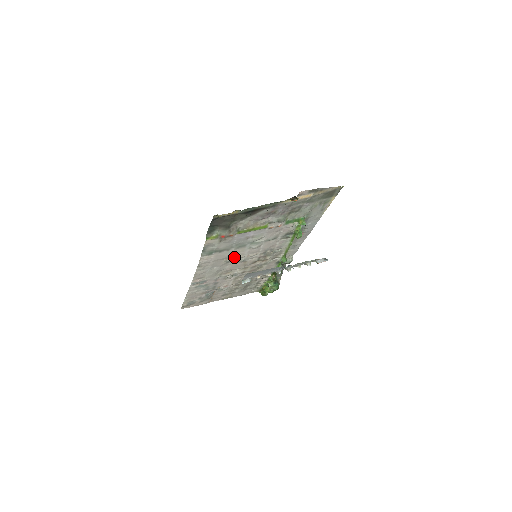
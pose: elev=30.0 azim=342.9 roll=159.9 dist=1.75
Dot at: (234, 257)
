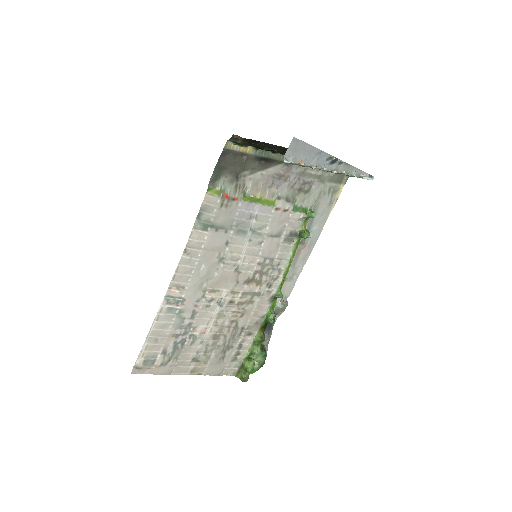
Dot at: (229, 252)
